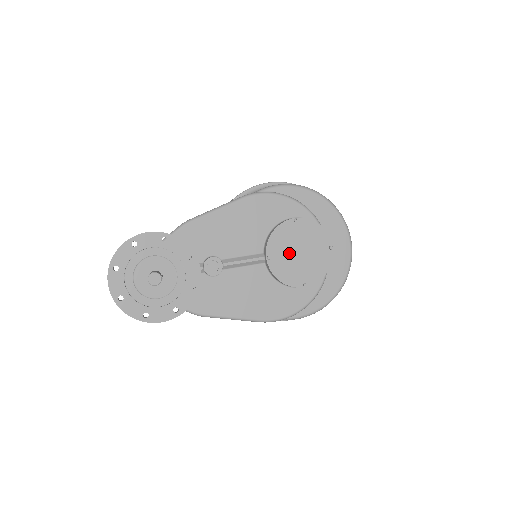
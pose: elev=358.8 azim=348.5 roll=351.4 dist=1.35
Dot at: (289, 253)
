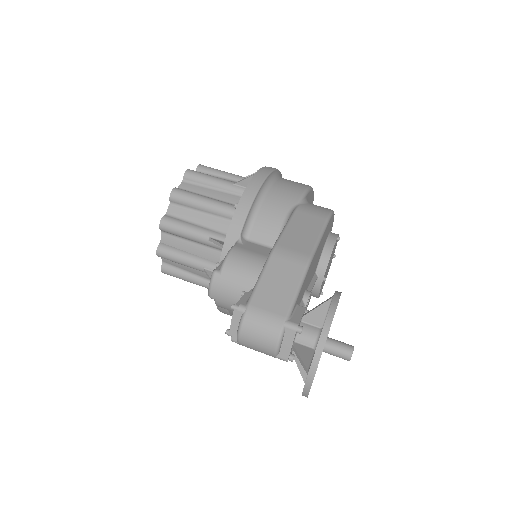
Dot at: (327, 269)
